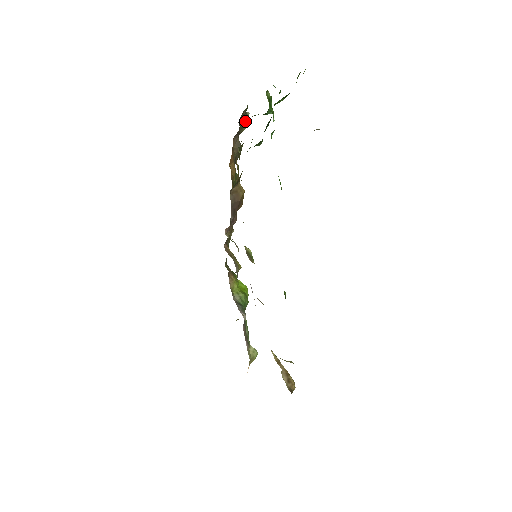
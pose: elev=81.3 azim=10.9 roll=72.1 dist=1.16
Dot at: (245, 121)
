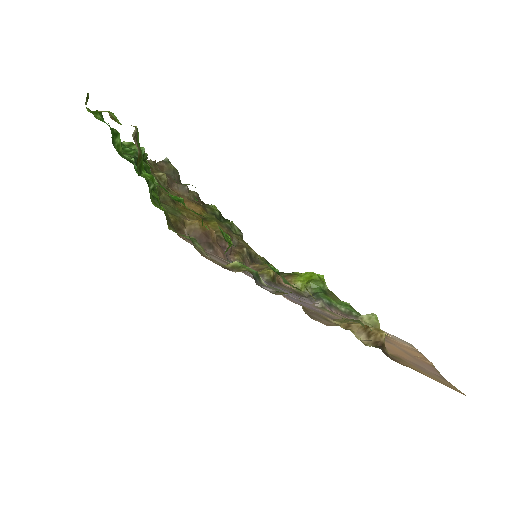
Dot at: (170, 167)
